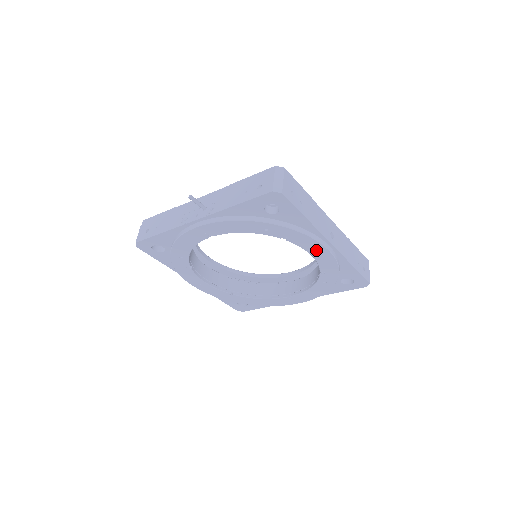
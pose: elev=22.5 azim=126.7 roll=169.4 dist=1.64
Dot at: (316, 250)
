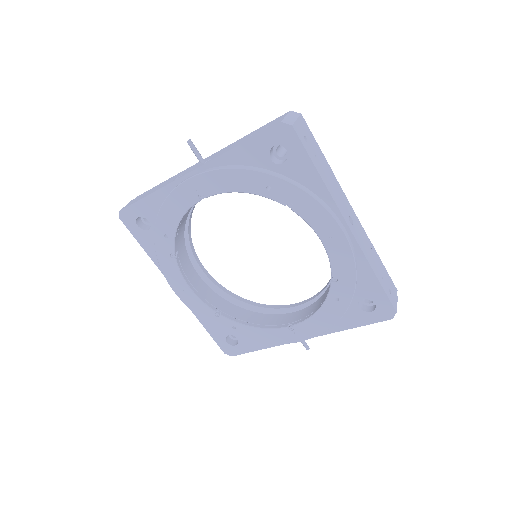
Dot at: (328, 232)
